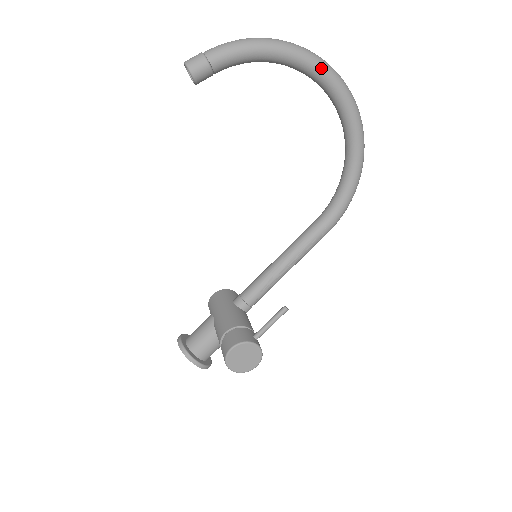
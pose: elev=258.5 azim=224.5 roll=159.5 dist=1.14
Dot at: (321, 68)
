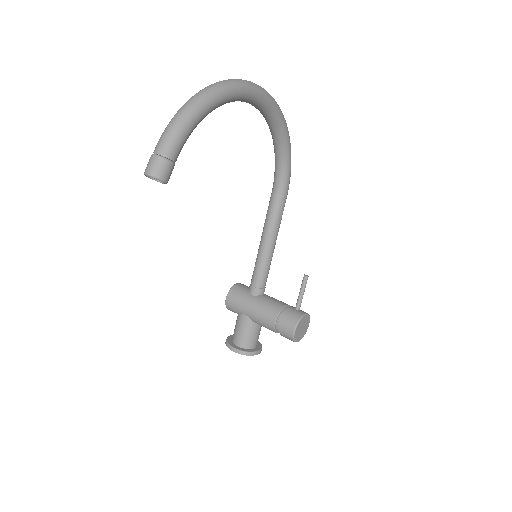
Dot at: (242, 90)
